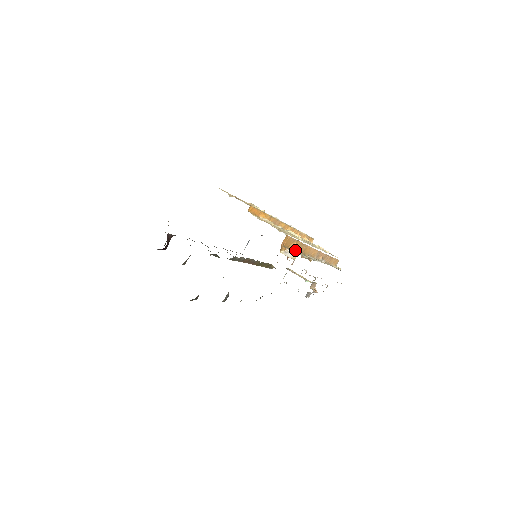
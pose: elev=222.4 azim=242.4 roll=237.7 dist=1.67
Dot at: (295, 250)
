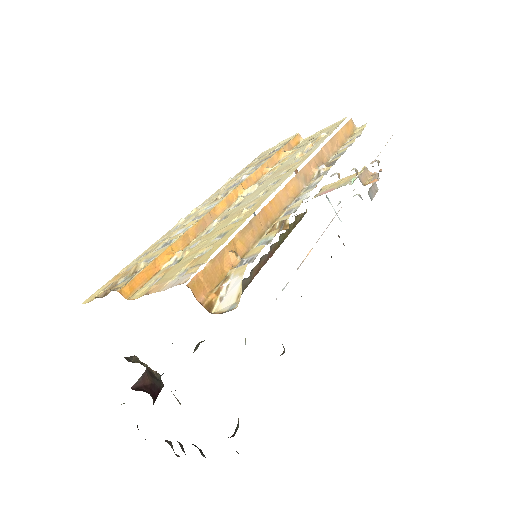
Dot at: (246, 251)
